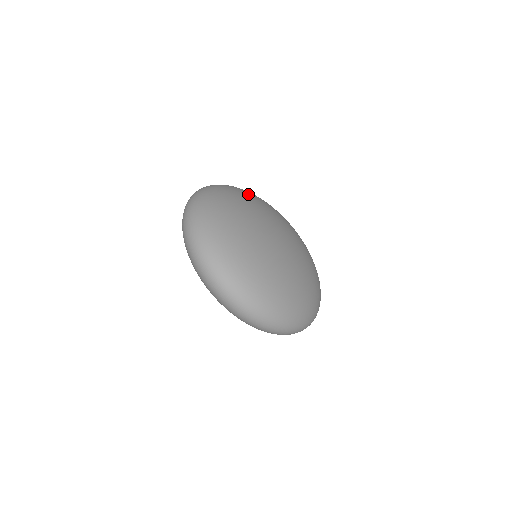
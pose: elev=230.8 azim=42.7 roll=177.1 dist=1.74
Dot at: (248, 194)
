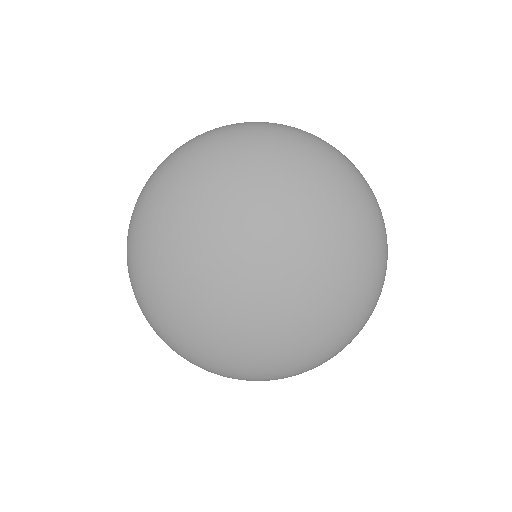
Dot at: (217, 173)
